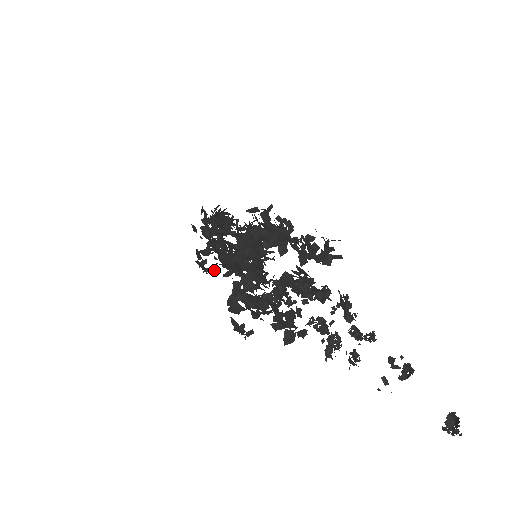
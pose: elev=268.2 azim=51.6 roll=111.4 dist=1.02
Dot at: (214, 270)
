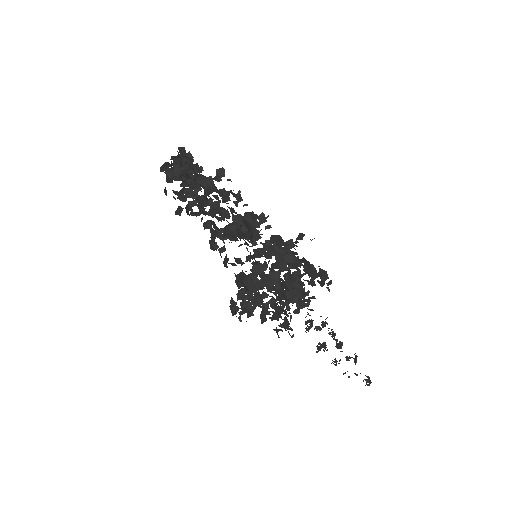
Dot at: occluded
